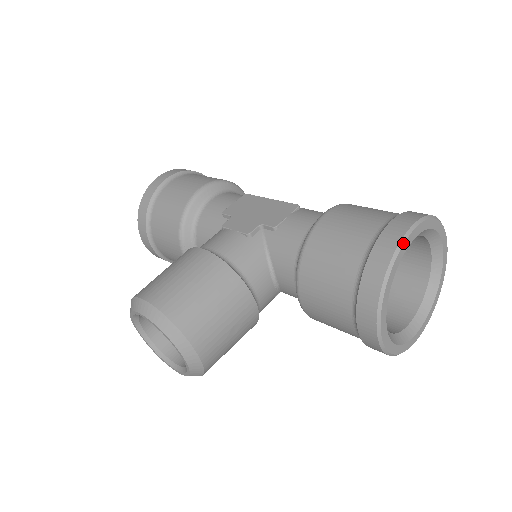
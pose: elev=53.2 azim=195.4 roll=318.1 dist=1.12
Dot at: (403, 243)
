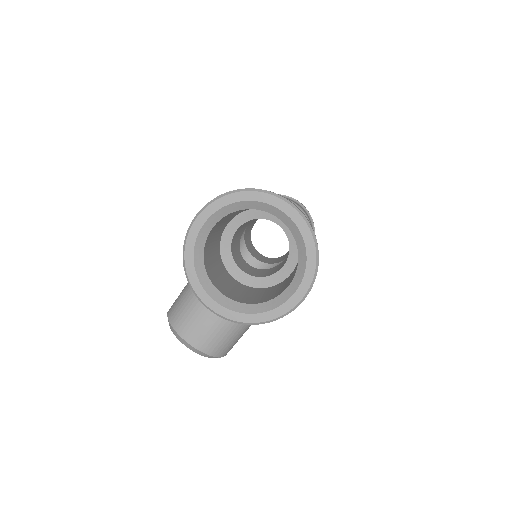
Dot at: (189, 231)
